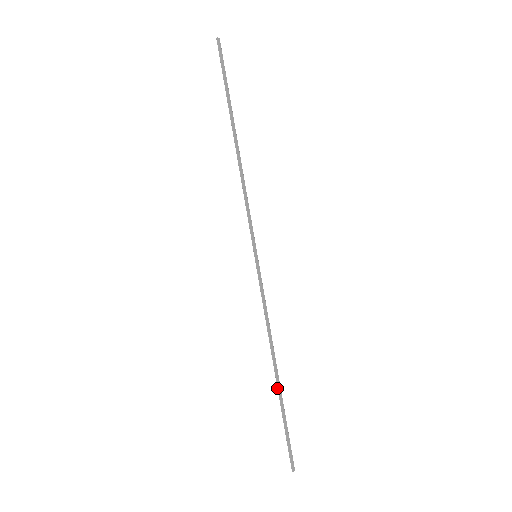
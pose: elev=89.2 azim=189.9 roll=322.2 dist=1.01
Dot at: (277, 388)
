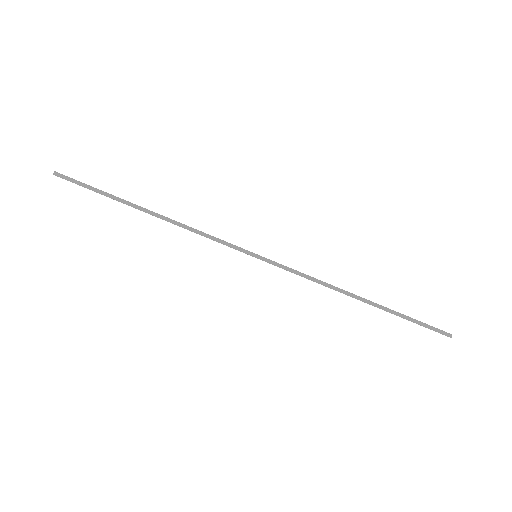
Dot at: occluded
